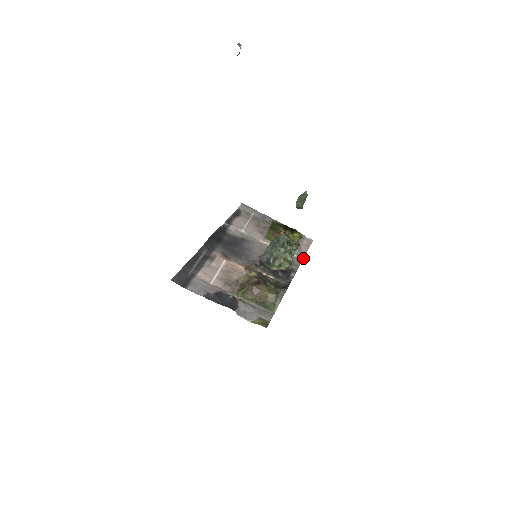
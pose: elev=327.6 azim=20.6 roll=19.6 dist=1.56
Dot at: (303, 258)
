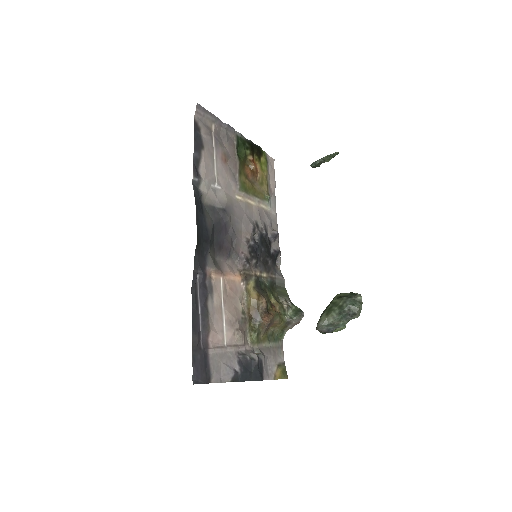
Dot at: occluded
